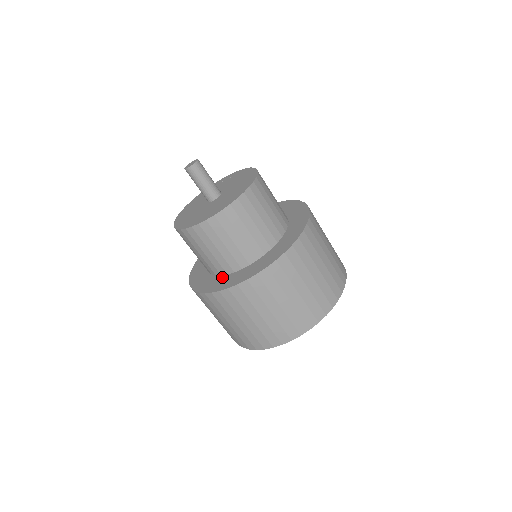
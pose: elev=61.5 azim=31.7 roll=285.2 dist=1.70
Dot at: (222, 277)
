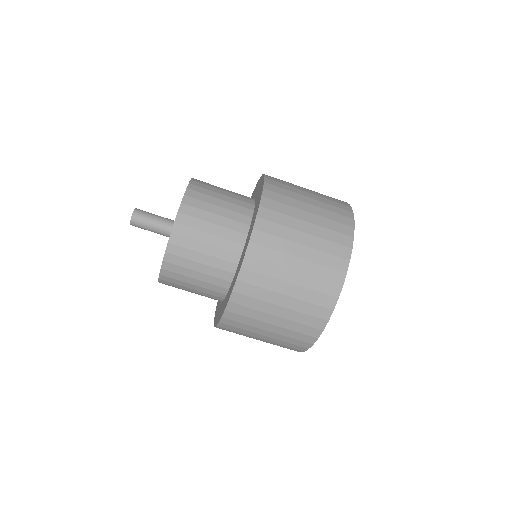
Dot at: (239, 261)
